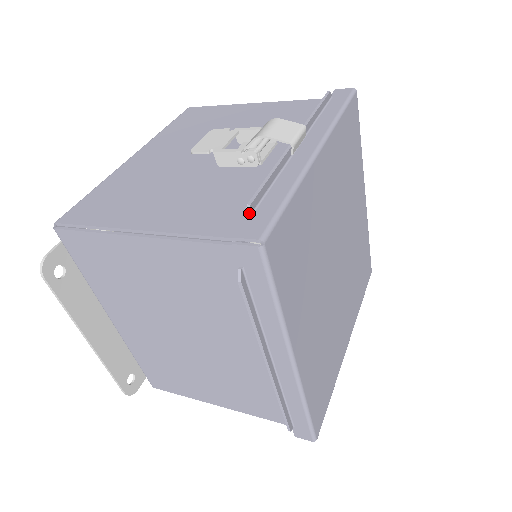
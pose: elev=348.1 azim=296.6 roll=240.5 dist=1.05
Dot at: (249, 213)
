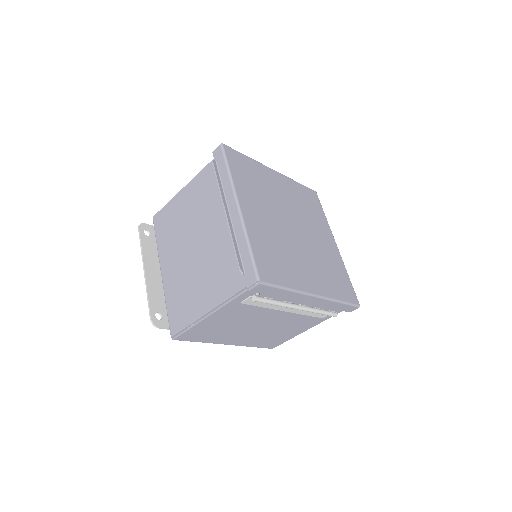
Dot at: occluded
